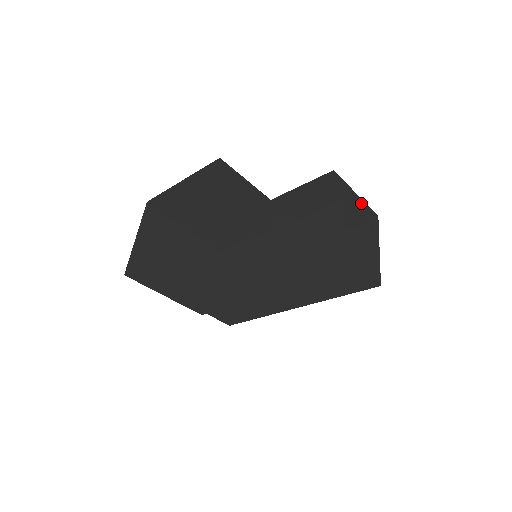
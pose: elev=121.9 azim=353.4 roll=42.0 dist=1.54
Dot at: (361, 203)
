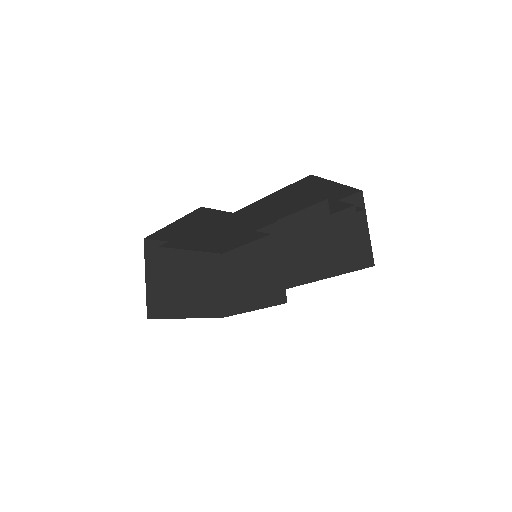
Dot at: (343, 187)
